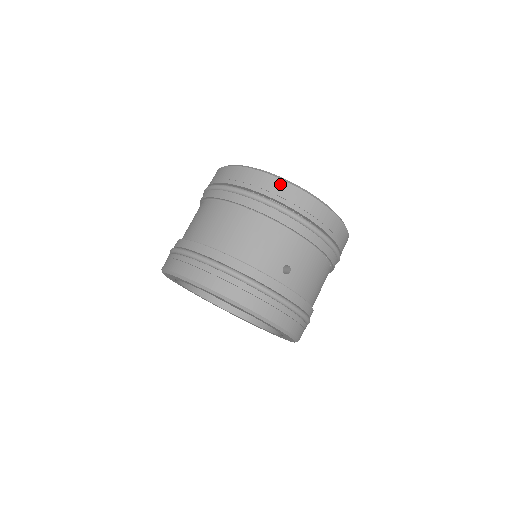
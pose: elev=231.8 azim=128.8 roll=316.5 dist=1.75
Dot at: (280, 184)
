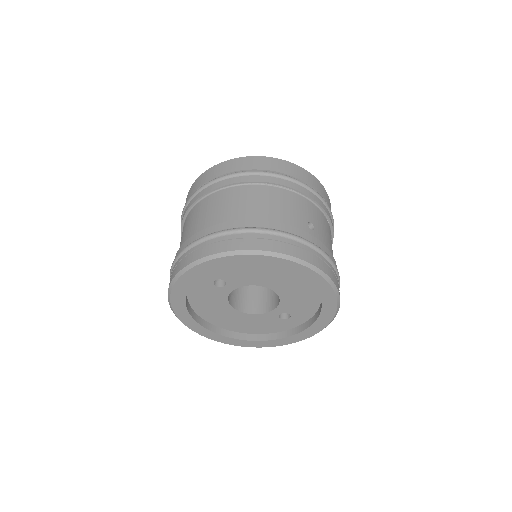
Dot at: (272, 160)
